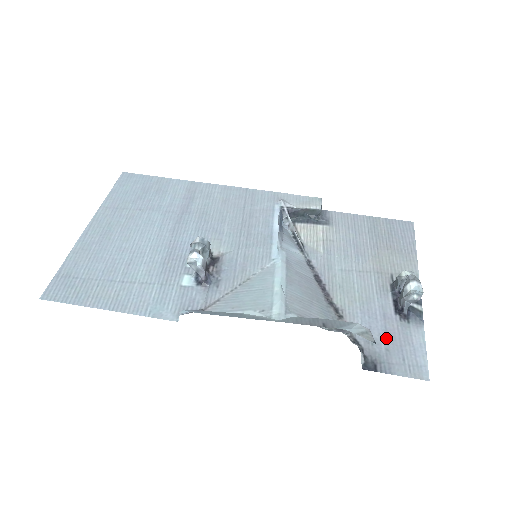
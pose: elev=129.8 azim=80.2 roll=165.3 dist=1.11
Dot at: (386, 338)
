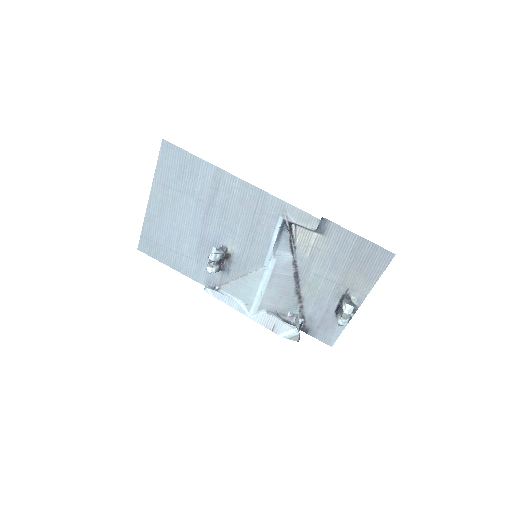
Dot at: (321, 321)
